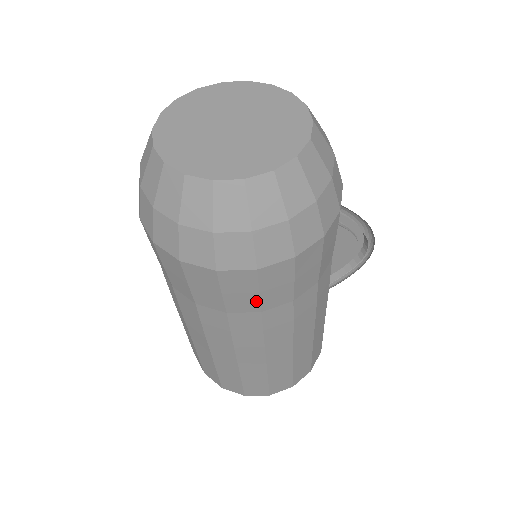
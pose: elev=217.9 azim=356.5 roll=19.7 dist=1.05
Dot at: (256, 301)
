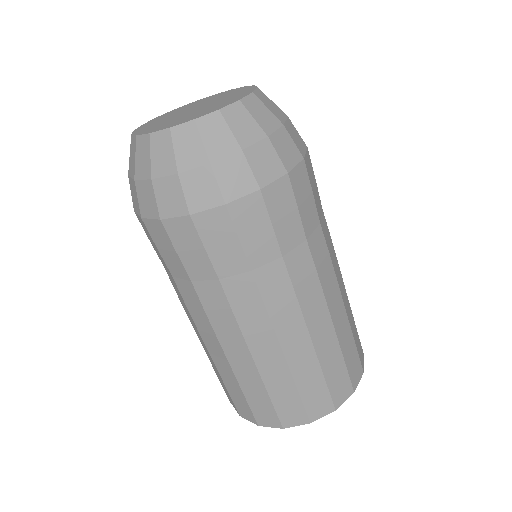
Dot at: (299, 223)
